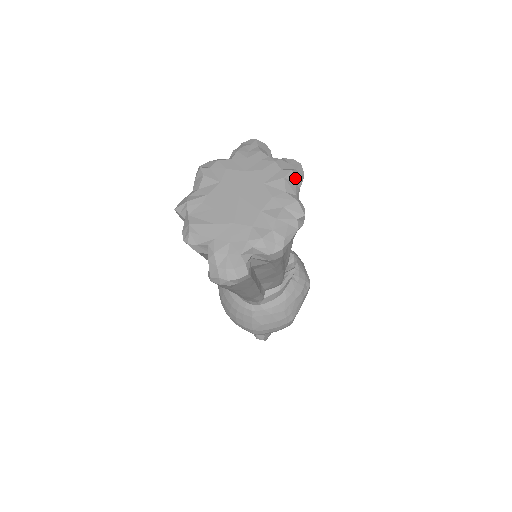
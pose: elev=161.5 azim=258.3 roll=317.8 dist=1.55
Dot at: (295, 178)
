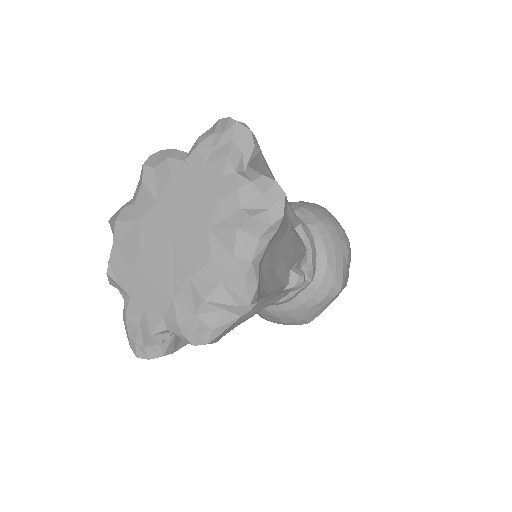
Dot at: (259, 229)
